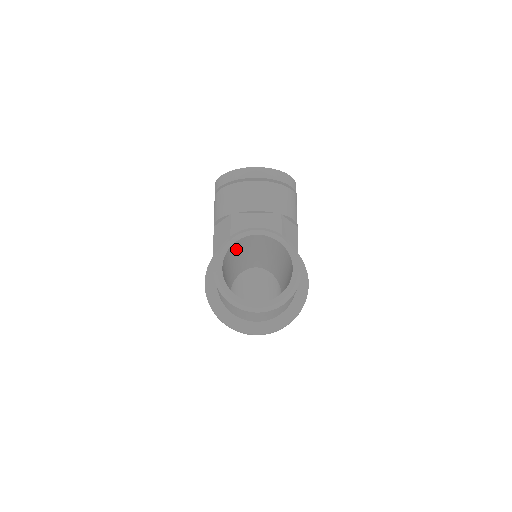
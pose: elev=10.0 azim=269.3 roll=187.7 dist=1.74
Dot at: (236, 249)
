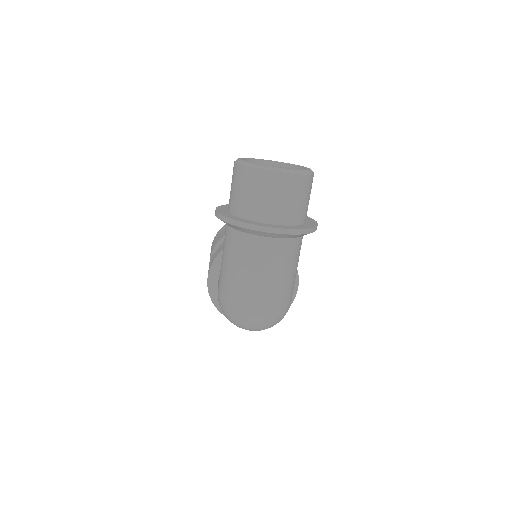
Dot at: occluded
